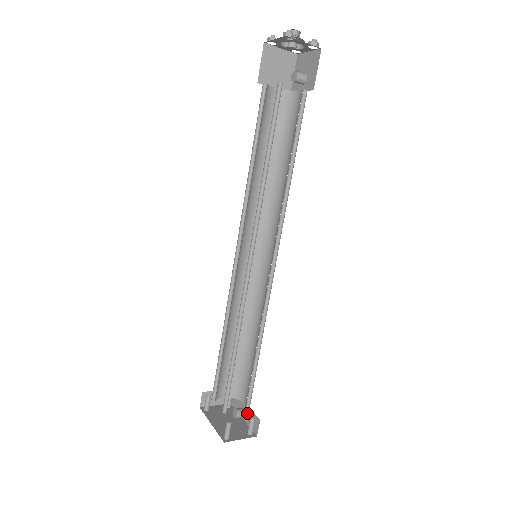
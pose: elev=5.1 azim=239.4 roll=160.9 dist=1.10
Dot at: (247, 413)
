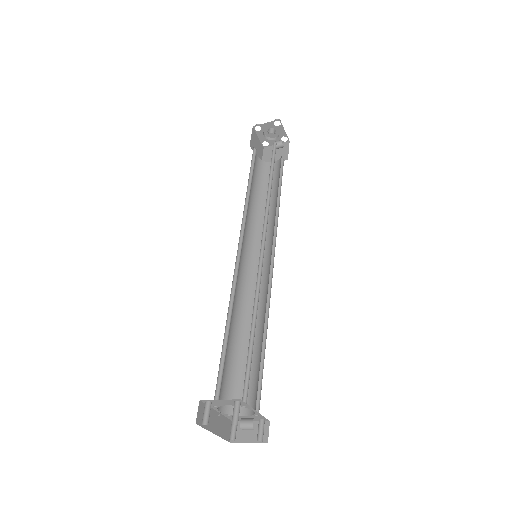
Dot at: (252, 418)
